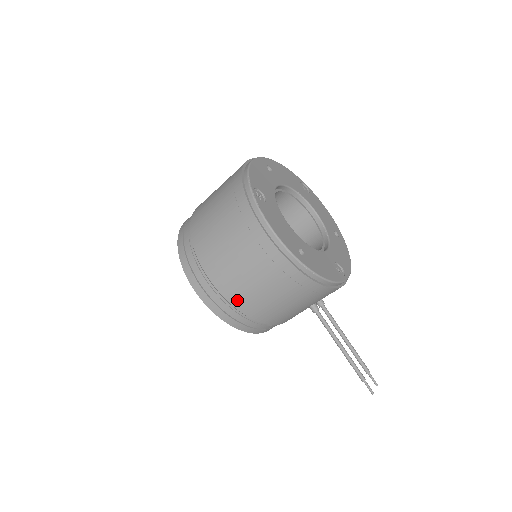
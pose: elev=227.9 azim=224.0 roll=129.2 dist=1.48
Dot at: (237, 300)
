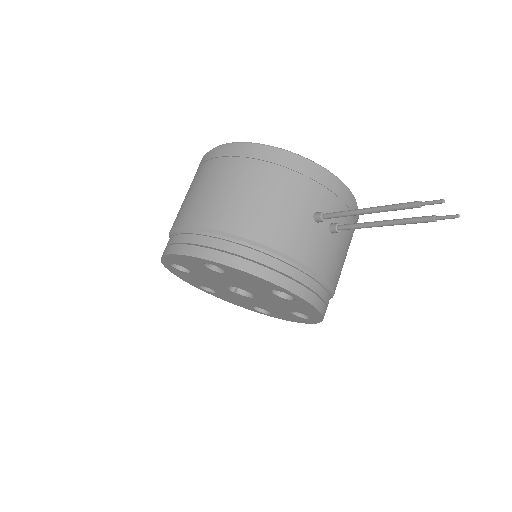
Dot at: (211, 219)
